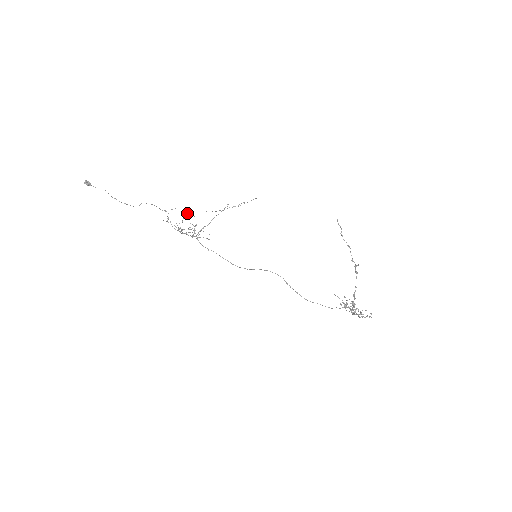
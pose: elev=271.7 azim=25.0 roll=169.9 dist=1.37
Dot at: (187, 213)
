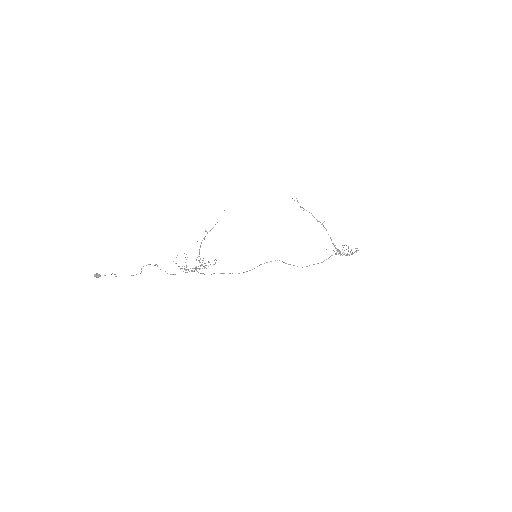
Dot at: (186, 254)
